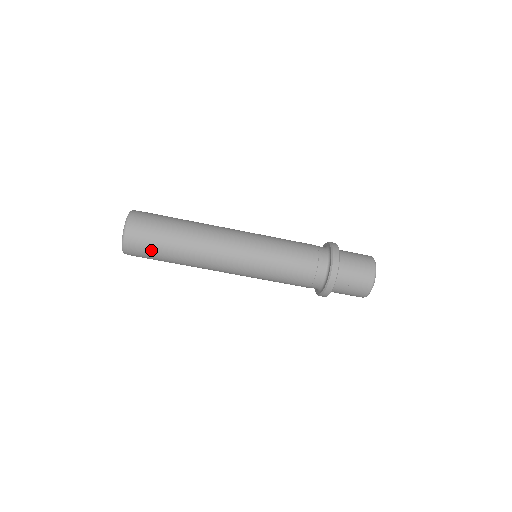
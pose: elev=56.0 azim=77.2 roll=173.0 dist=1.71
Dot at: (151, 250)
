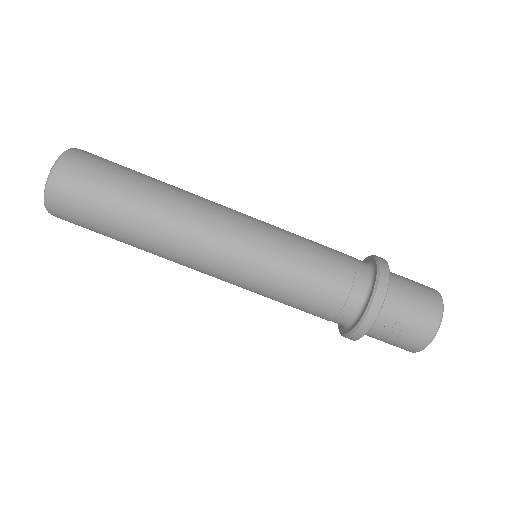
Dot at: (88, 216)
